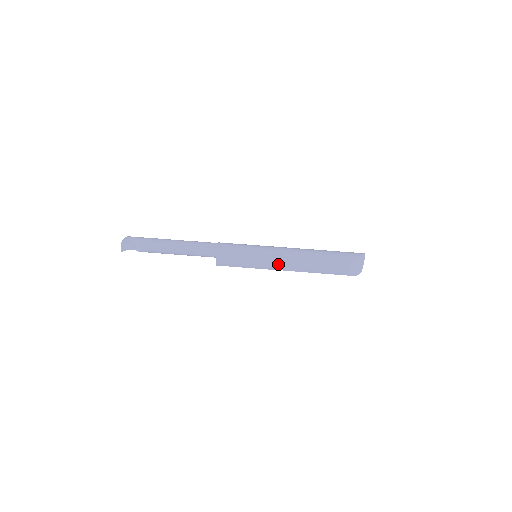
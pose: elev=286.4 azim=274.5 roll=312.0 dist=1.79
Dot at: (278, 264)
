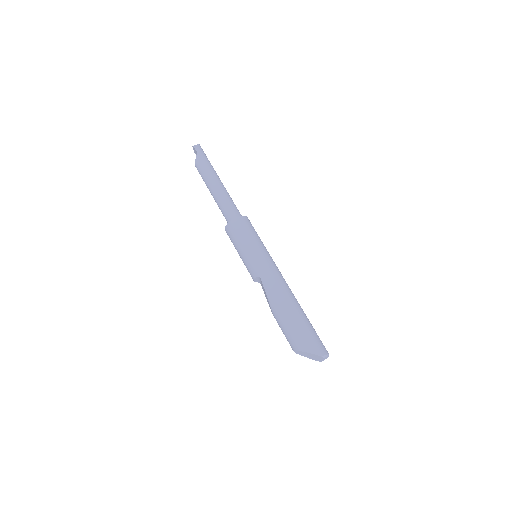
Dot at: (260, 281)
